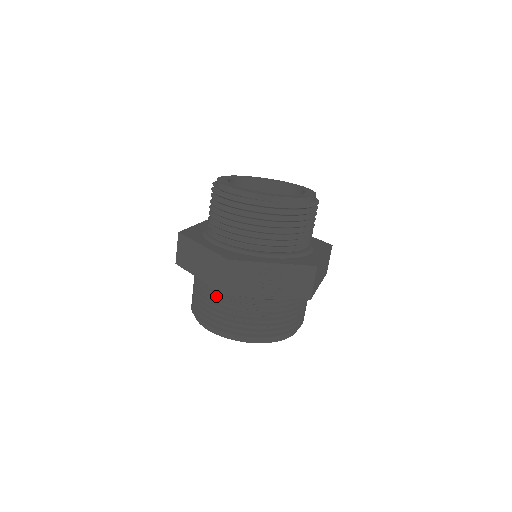
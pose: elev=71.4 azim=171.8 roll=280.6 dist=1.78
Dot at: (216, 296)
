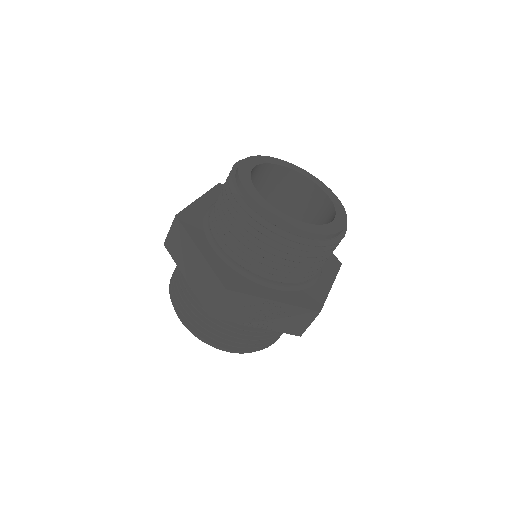
Dot at: occluded
